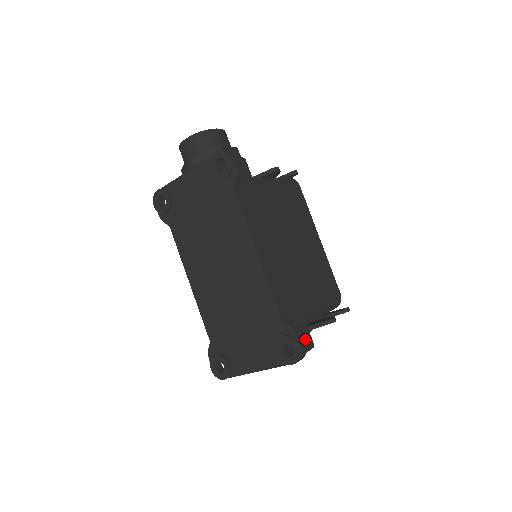
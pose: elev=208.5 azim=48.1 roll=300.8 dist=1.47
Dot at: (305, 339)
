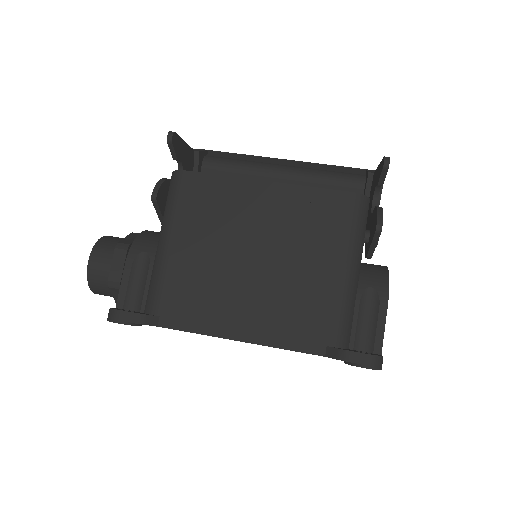
Dot at: (372, 302)
